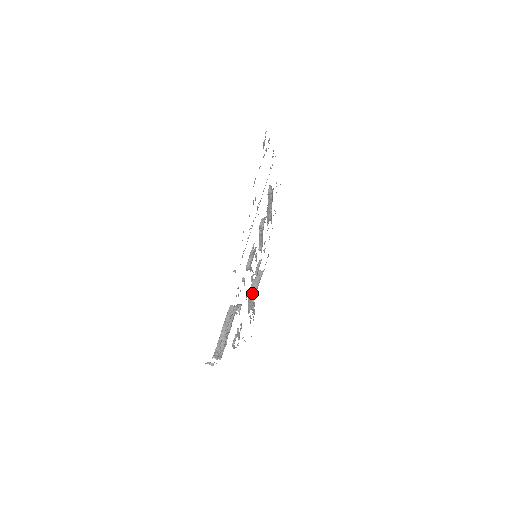
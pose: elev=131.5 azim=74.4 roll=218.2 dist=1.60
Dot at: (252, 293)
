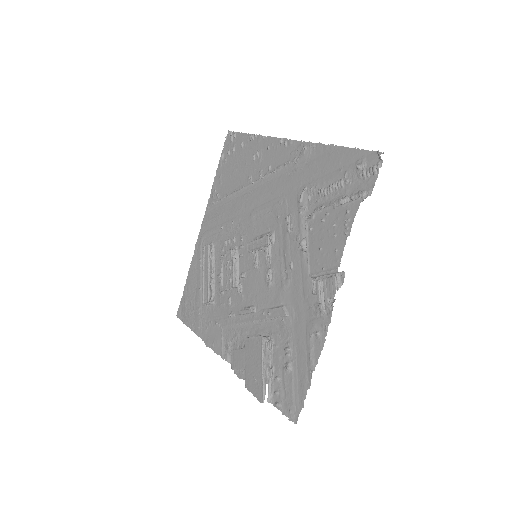
Dot at: (273, 308)
